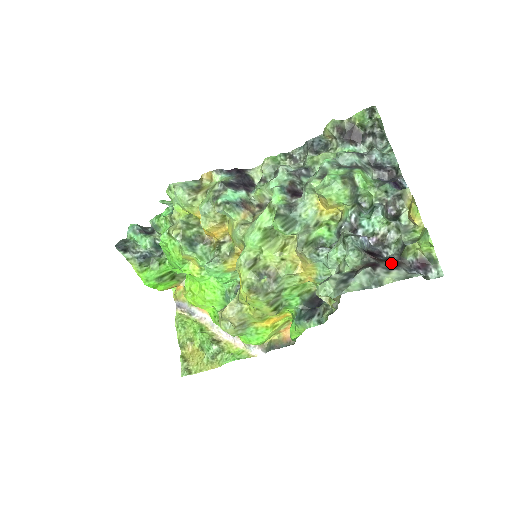
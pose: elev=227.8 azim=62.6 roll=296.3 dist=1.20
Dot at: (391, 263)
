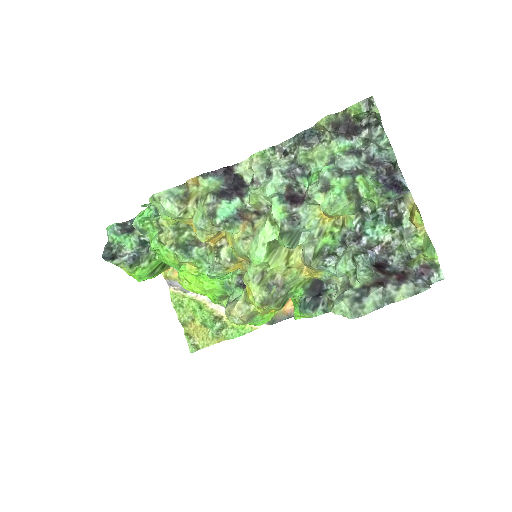
Dot at: (399, 276)
